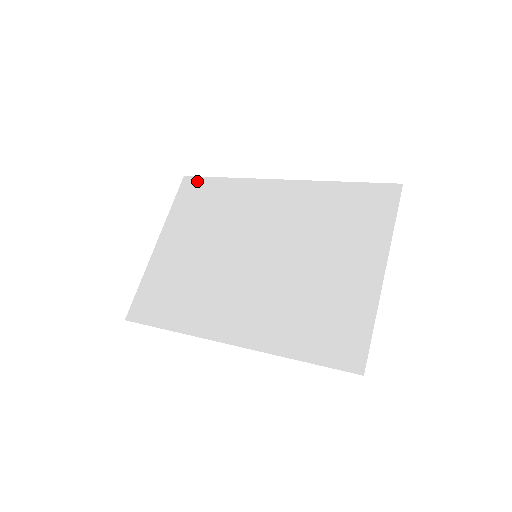
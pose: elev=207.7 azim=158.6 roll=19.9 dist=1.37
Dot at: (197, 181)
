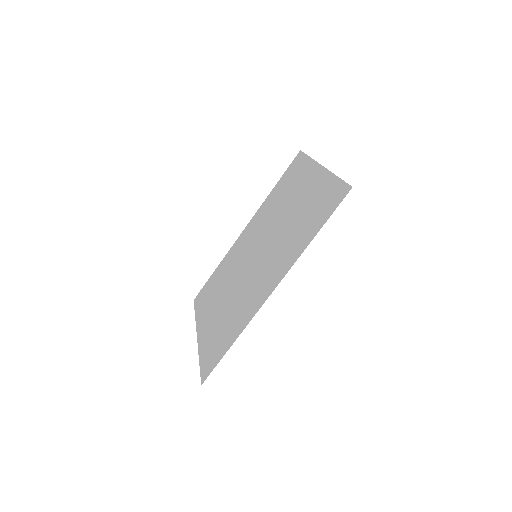
Dot at: (202, 290)
